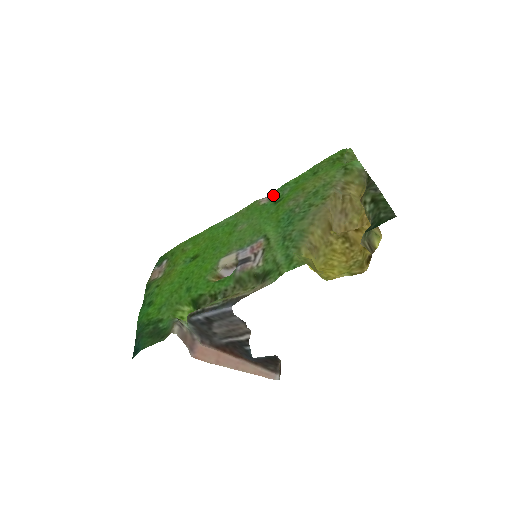
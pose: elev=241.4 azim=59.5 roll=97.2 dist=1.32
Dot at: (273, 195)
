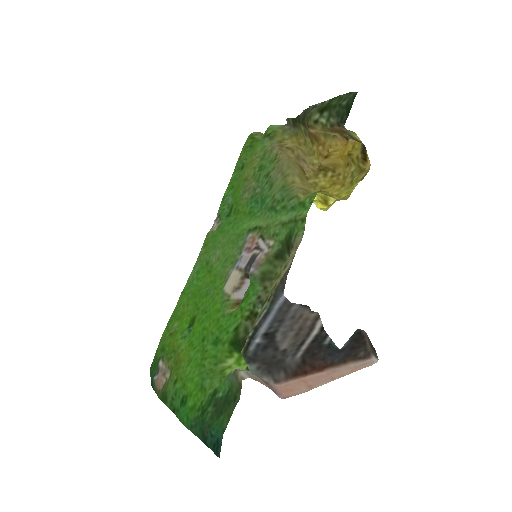
Dot at: (220, 215)
